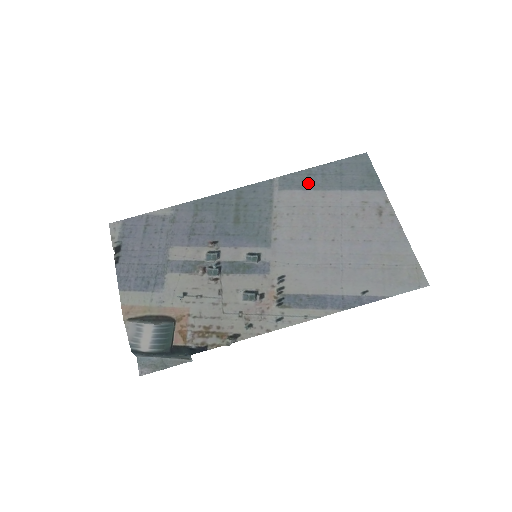
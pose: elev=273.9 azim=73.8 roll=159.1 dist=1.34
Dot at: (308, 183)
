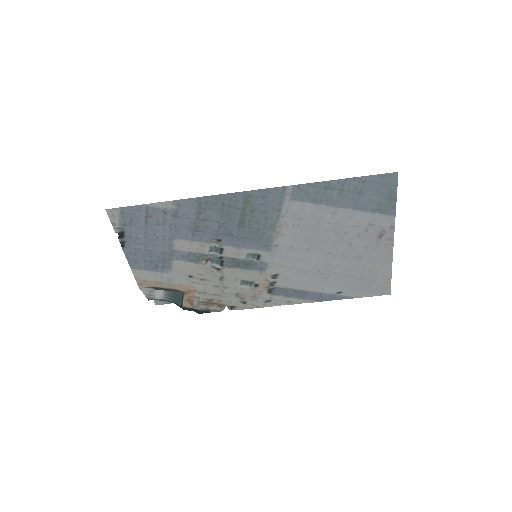
Dot at: (323, 197)
